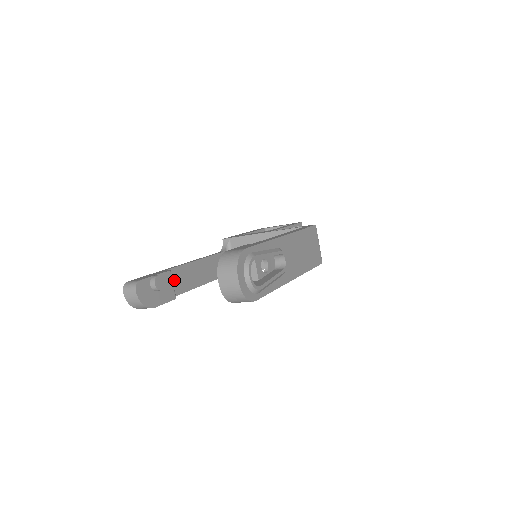
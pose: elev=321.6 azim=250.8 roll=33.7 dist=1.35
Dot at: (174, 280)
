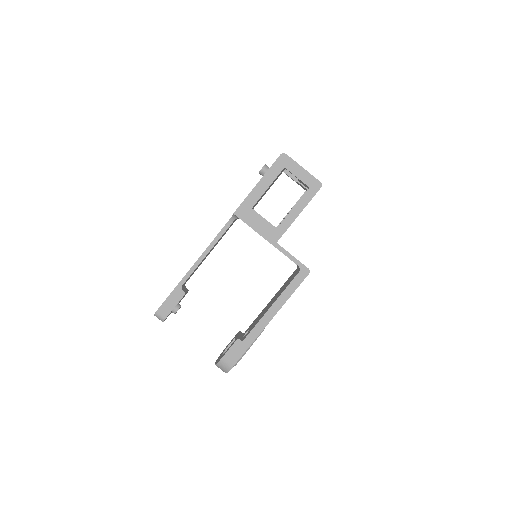
Dot at: occluded
